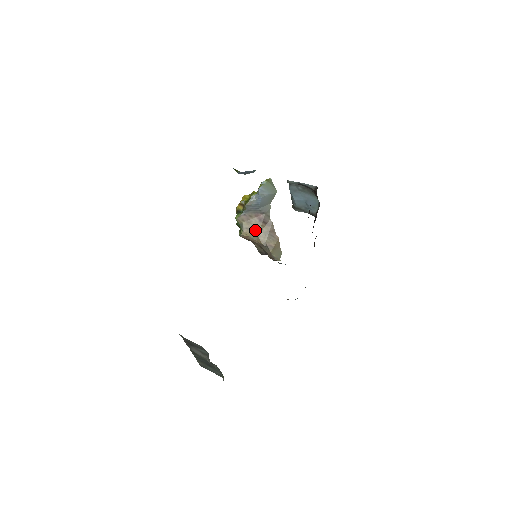
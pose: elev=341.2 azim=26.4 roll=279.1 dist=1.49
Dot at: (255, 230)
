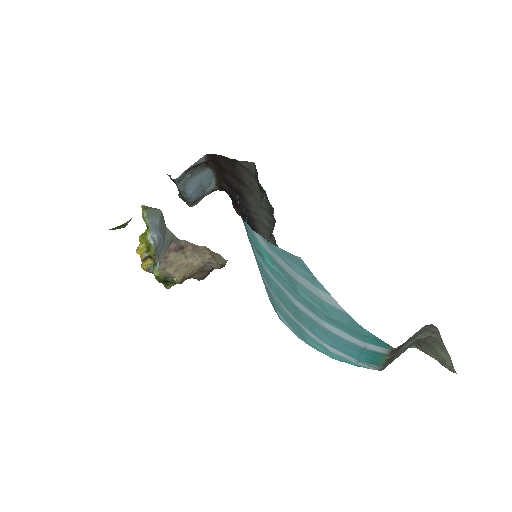
Dot at: (183, 264)
